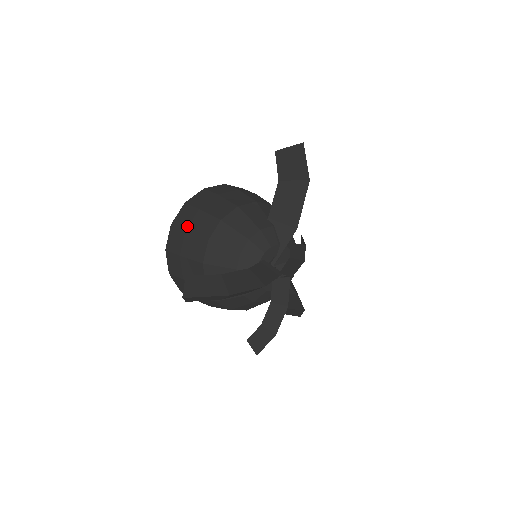
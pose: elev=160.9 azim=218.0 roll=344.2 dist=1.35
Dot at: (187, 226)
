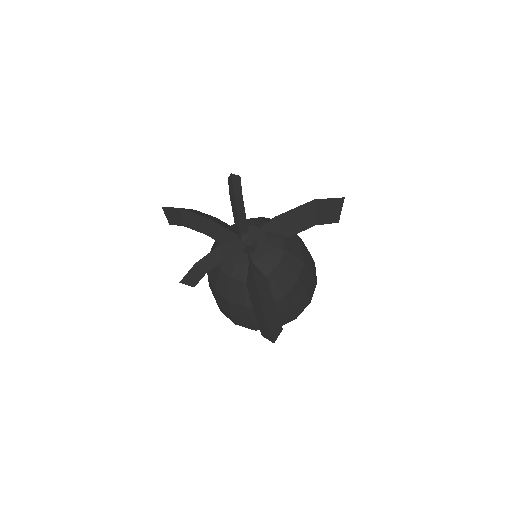
Dot at: occluded
